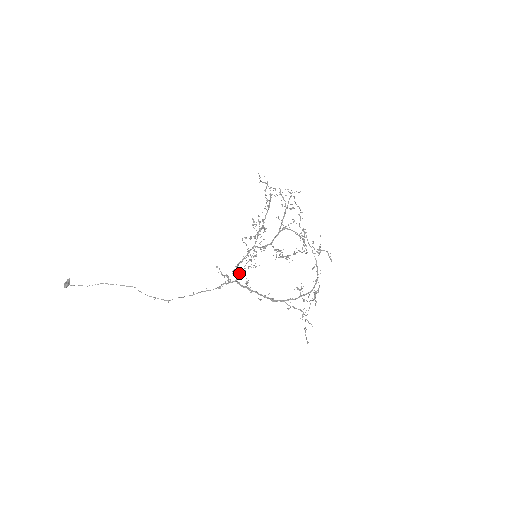
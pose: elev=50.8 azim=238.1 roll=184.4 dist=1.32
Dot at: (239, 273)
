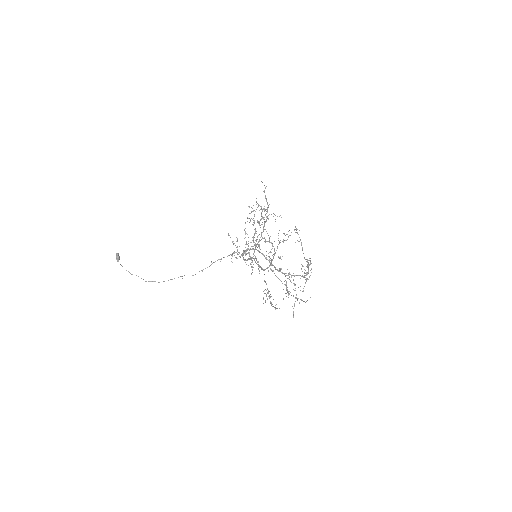
Dot at: (245, 254)
